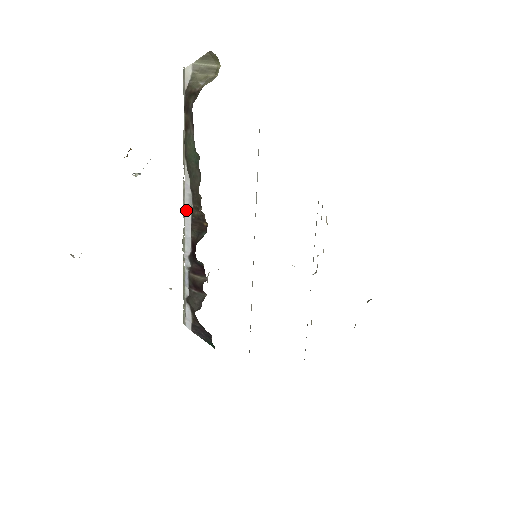
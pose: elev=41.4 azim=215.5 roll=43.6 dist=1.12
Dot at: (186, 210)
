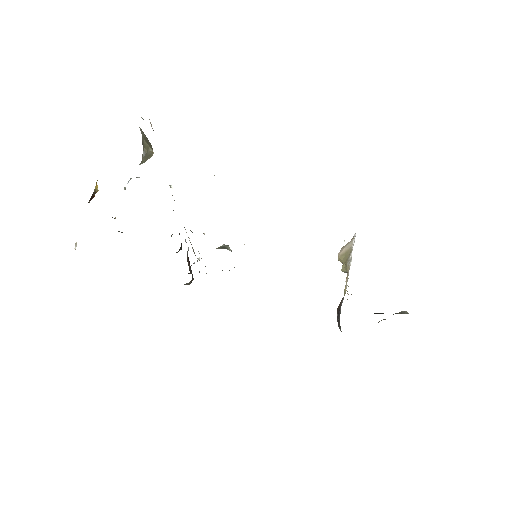
Dot at: occluded
